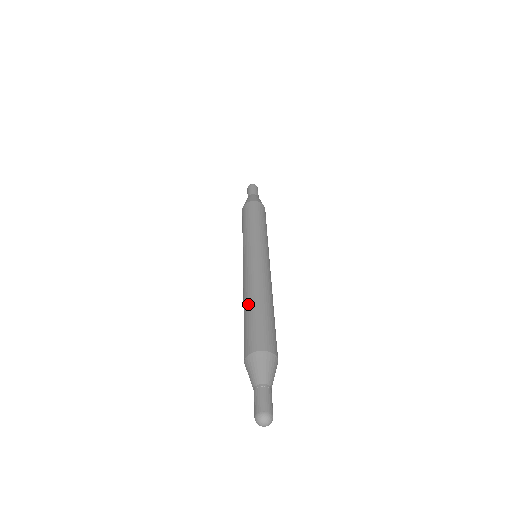
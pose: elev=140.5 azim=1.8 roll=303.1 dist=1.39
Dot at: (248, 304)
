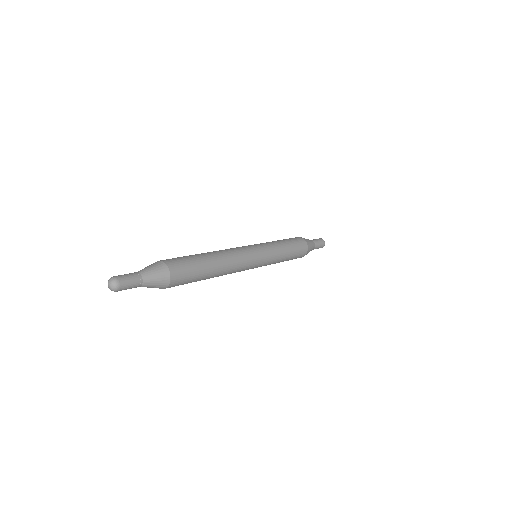
Dot at: occluded
